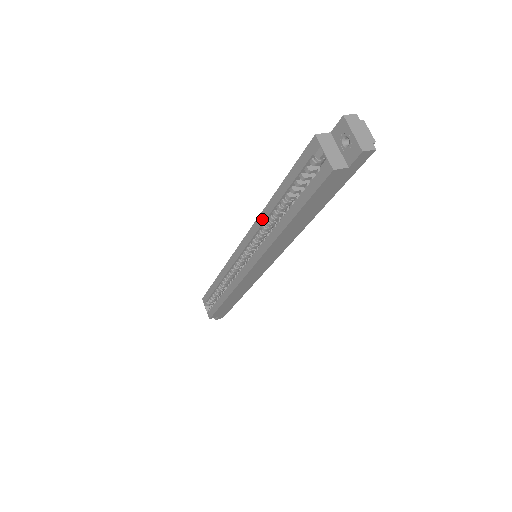
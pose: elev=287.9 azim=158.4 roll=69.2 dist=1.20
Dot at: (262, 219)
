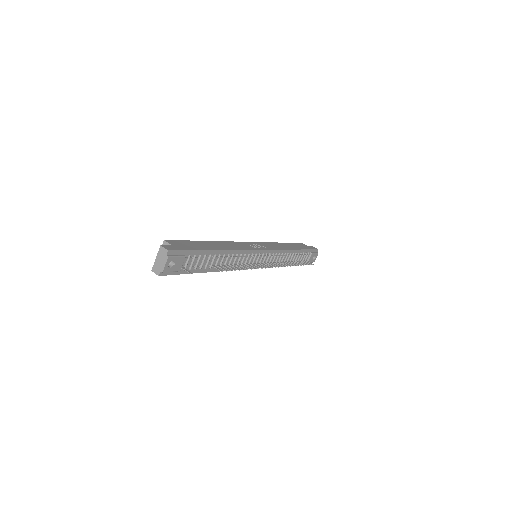
Dot at: occluded
